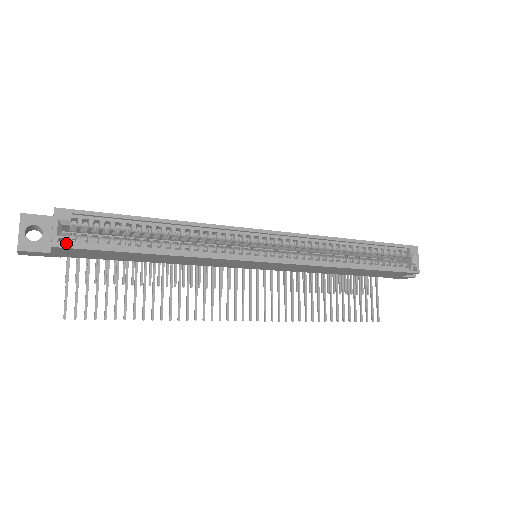
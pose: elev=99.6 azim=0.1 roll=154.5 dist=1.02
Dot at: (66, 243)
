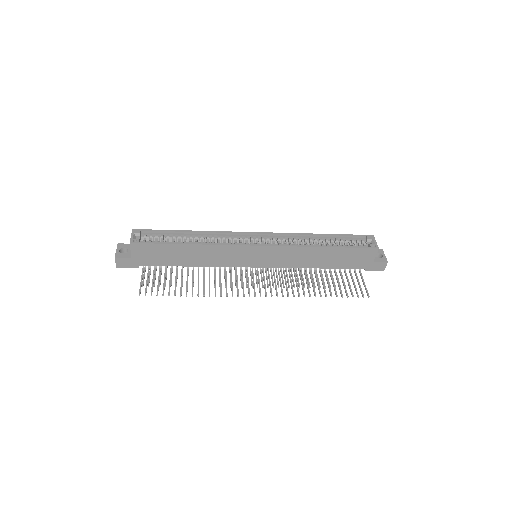
Dot at: (137, 241)
